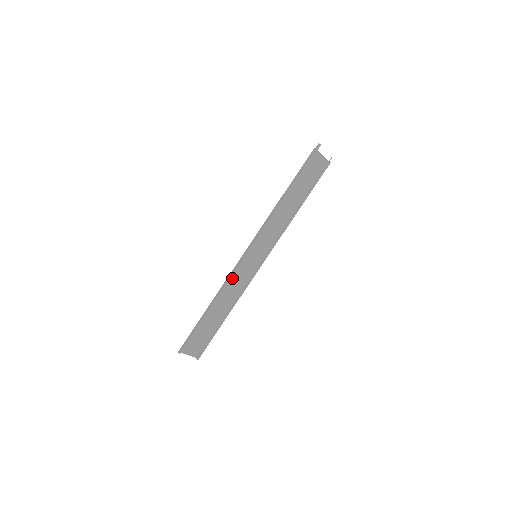
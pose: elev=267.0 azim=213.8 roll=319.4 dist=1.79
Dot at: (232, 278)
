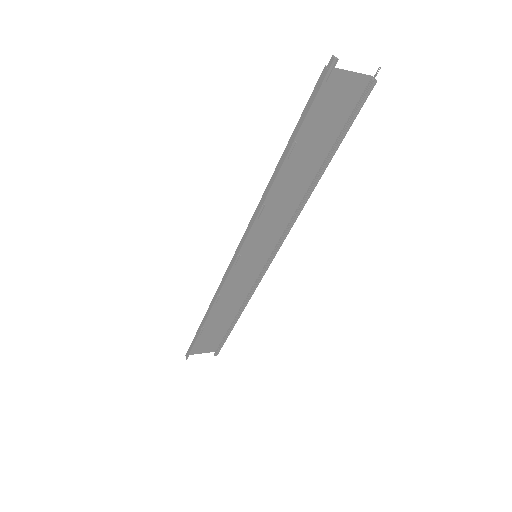
Dot at: (226, 286)
